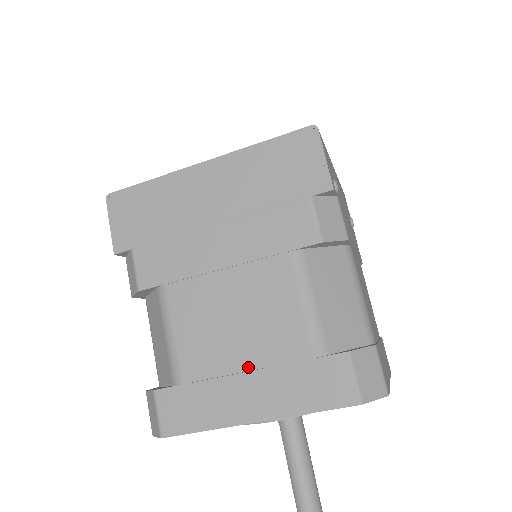
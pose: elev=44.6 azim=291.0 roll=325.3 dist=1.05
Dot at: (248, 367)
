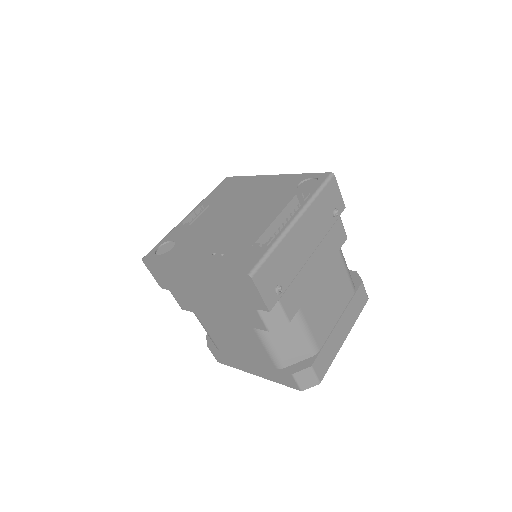
Dot at: (247, 358)
